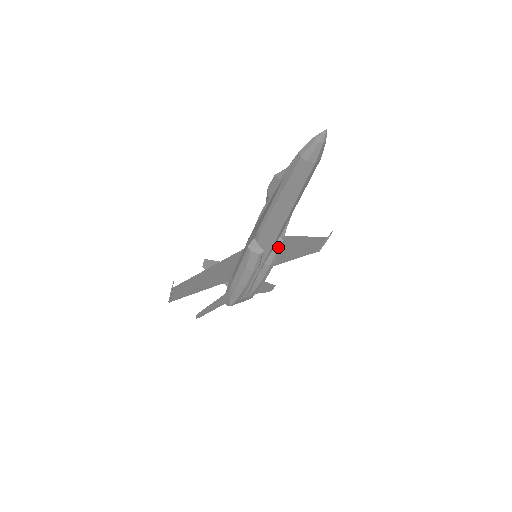
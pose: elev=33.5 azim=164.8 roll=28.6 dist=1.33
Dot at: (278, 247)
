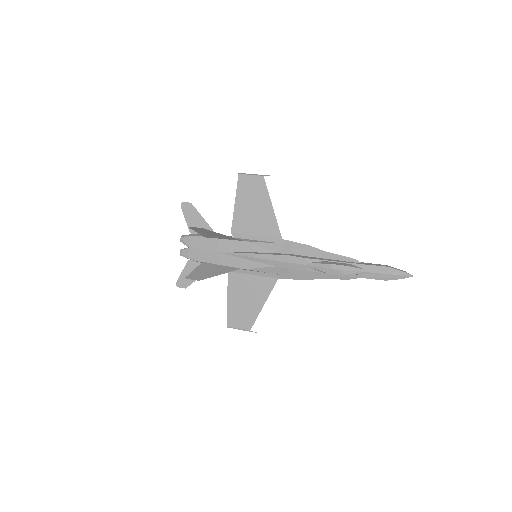
Dot at: occluded
